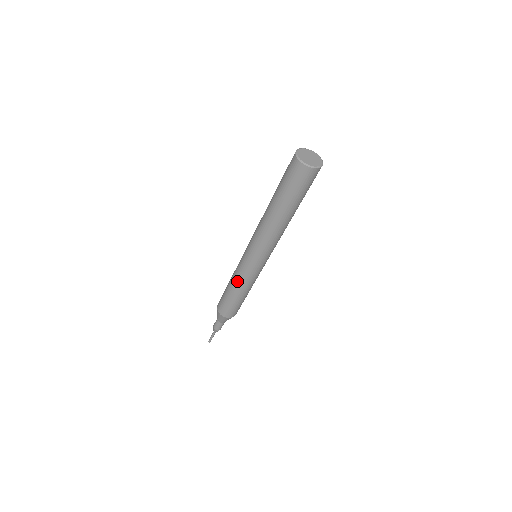
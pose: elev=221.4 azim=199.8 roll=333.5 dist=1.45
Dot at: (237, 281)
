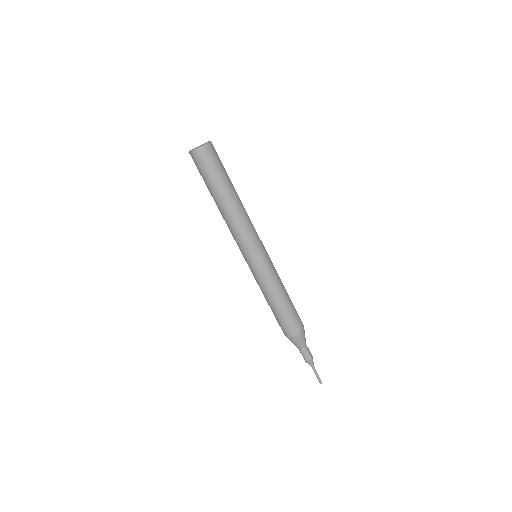
Dot at: (262, 289)
